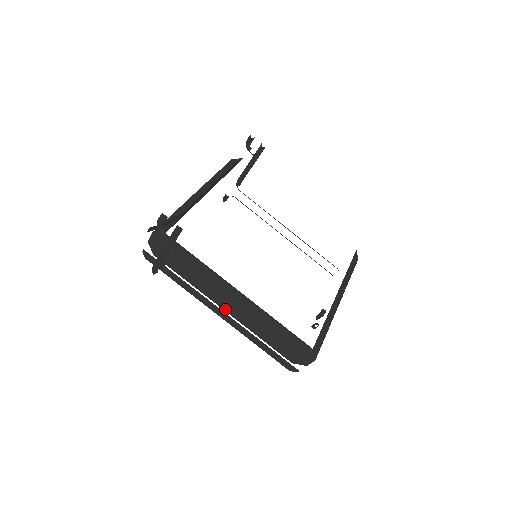
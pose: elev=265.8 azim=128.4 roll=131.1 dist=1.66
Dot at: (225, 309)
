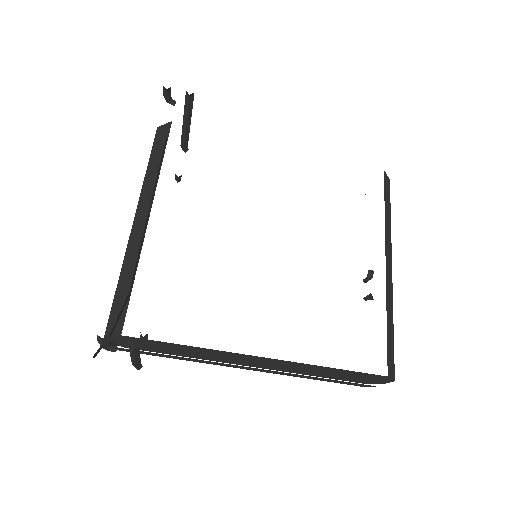
Dot at: (251, 366)
